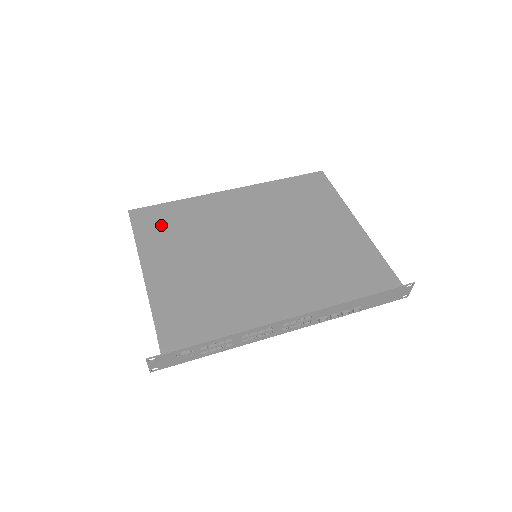
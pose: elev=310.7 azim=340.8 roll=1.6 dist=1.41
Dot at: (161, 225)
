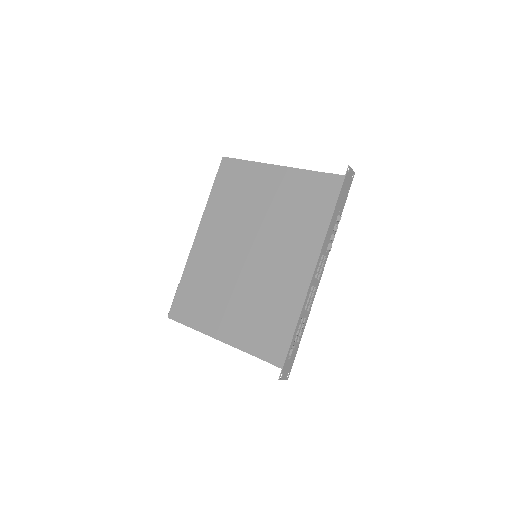
Dot at: (193, 304)
